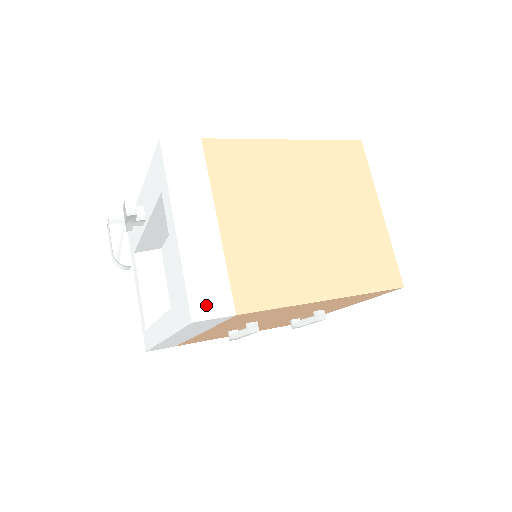
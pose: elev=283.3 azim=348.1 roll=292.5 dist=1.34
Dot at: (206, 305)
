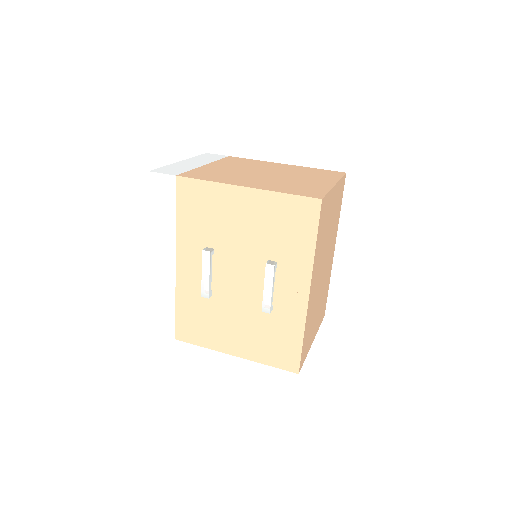
Dot at: (164, 171)
